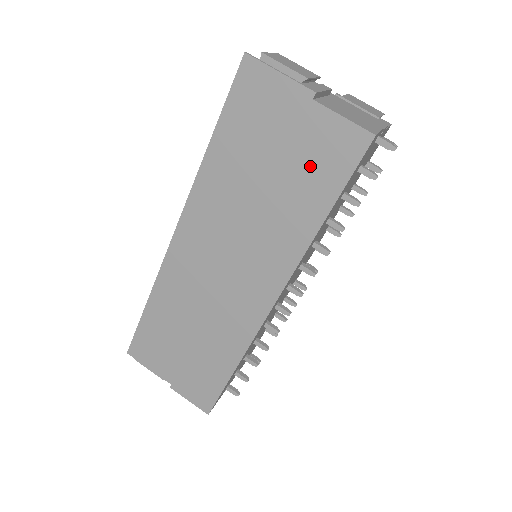
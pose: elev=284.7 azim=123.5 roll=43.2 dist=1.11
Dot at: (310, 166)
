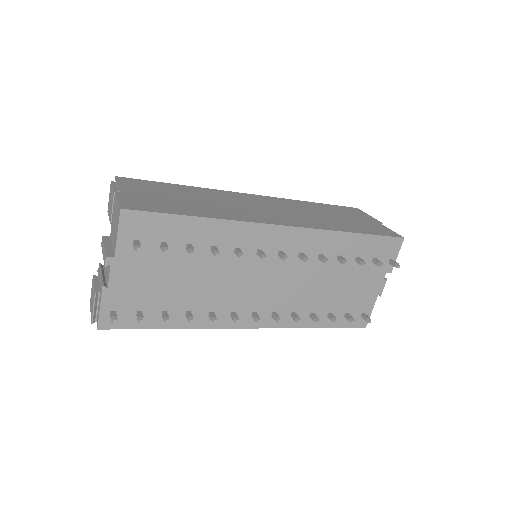
Dot at: (362, 226)
